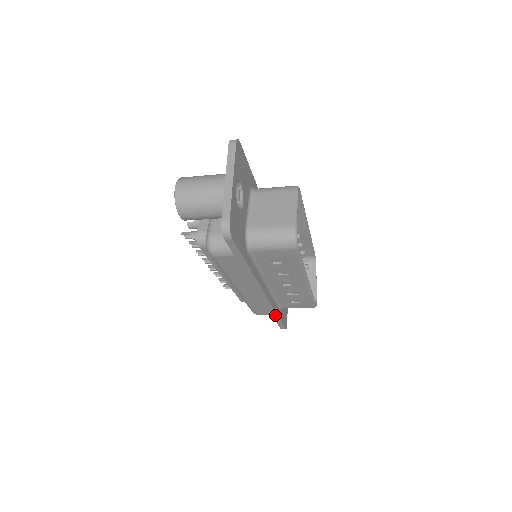
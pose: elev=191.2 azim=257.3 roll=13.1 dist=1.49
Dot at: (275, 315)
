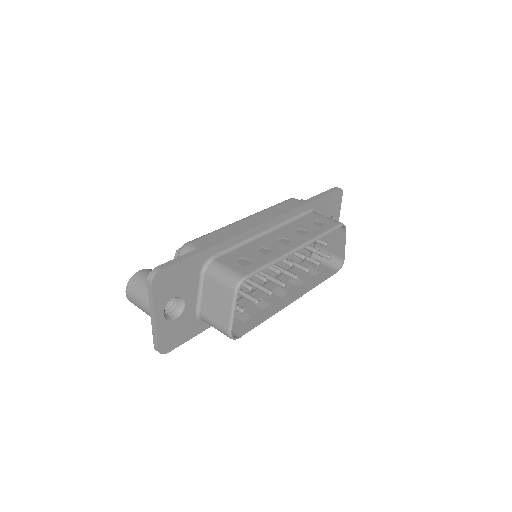
Dot at: occluded
